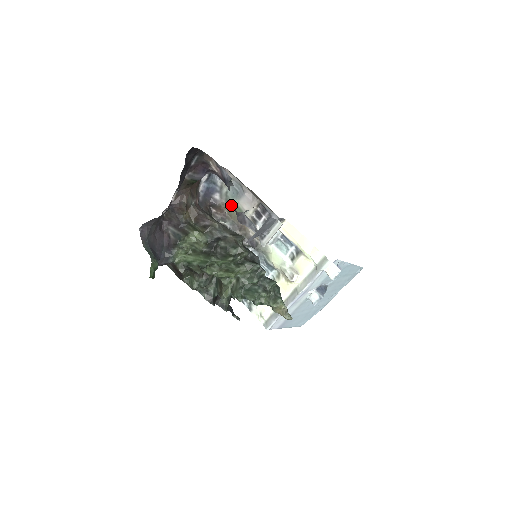
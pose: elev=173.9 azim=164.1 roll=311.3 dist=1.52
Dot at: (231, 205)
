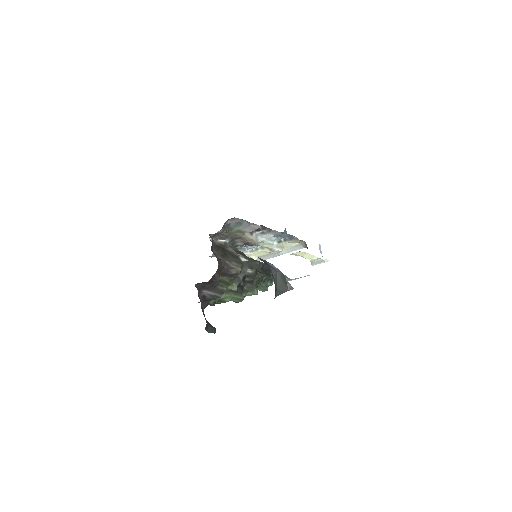
Dot at: (232, 230)
